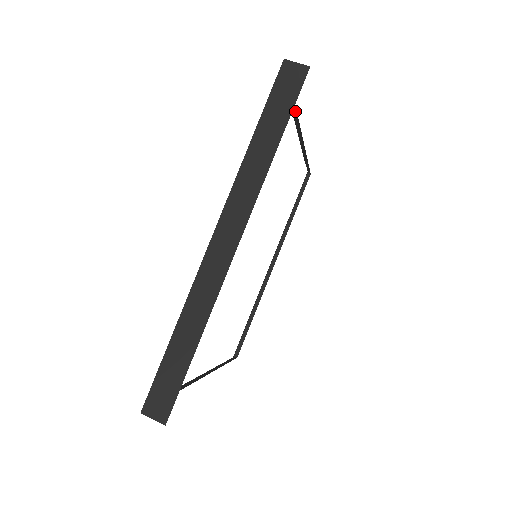
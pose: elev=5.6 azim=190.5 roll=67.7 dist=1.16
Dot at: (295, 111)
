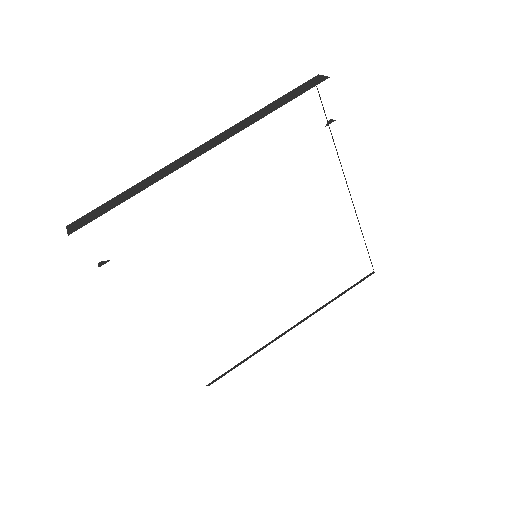
Dot at: (334, 143)
